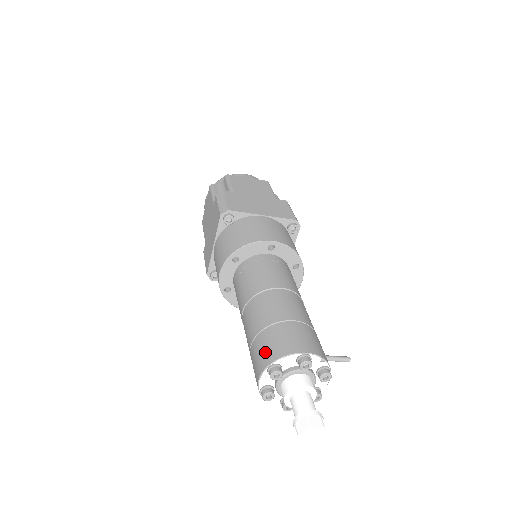
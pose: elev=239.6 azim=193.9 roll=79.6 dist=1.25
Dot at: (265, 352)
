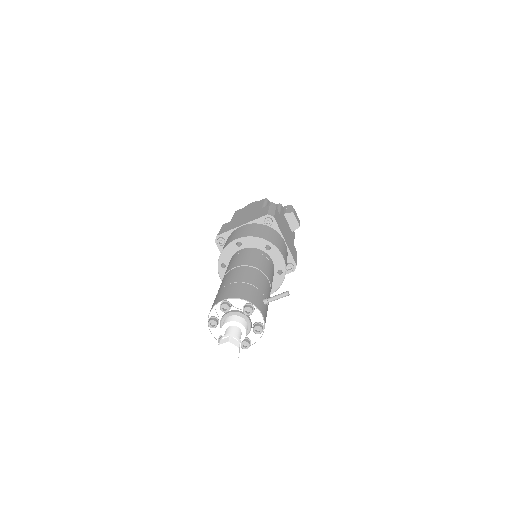
Dot at: occluded
